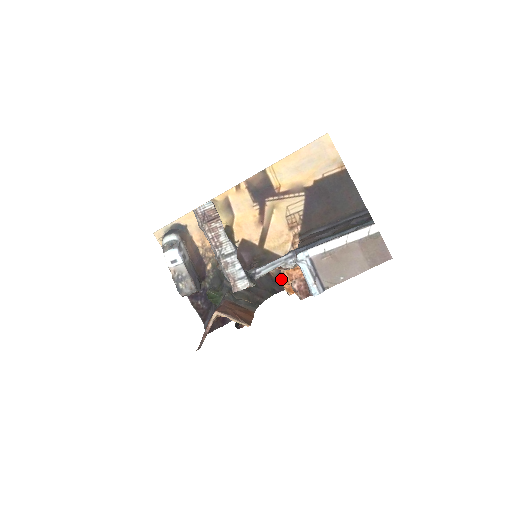
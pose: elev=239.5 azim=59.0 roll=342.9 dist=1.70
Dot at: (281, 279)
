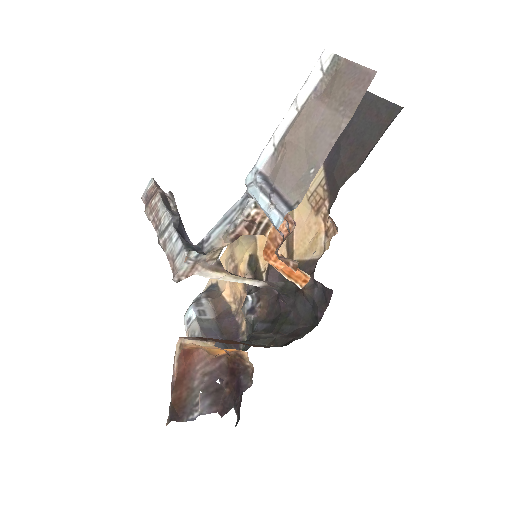
Dot at: (265, 254)
